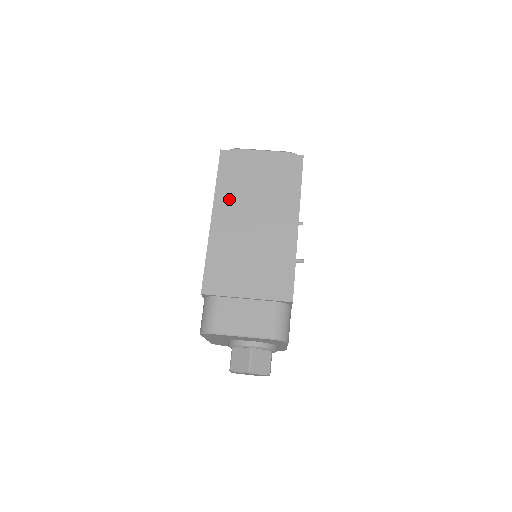
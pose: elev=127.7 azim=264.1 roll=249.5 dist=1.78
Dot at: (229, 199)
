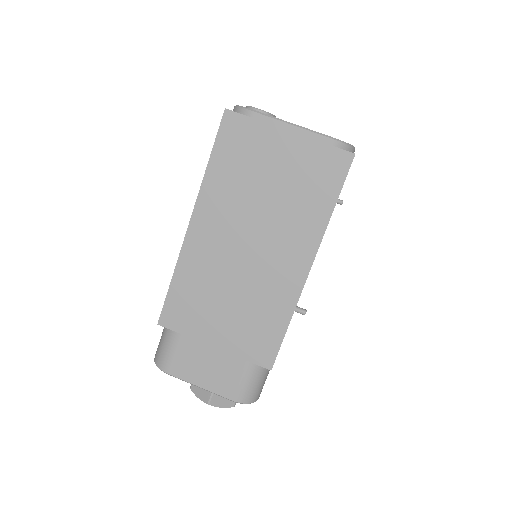
Dot at: (220, 200)
